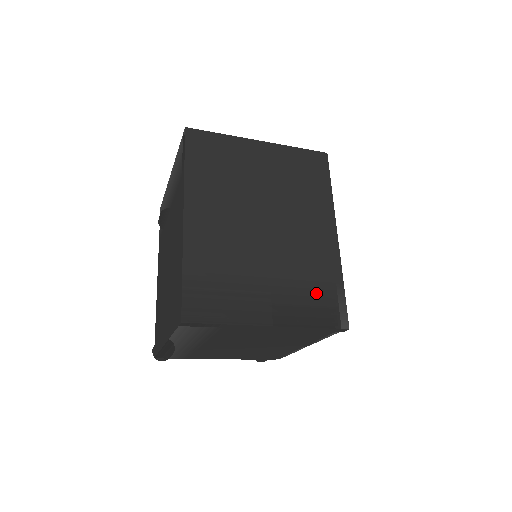
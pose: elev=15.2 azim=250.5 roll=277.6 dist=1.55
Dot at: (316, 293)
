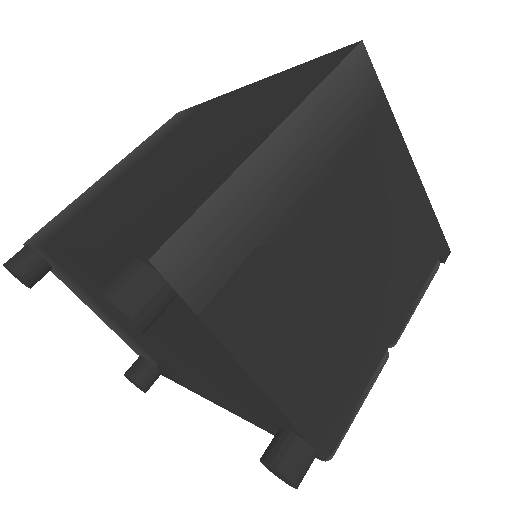
Dot at: occluded
